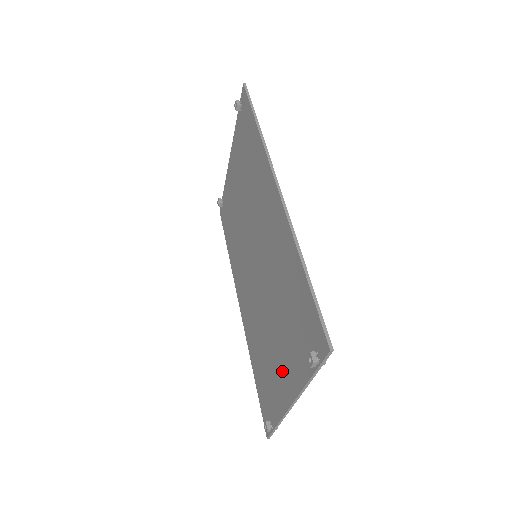
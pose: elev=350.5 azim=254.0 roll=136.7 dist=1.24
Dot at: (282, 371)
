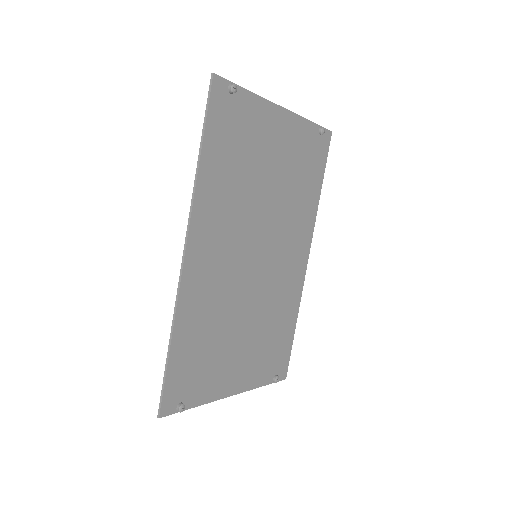
Dot at: (237, 367)
